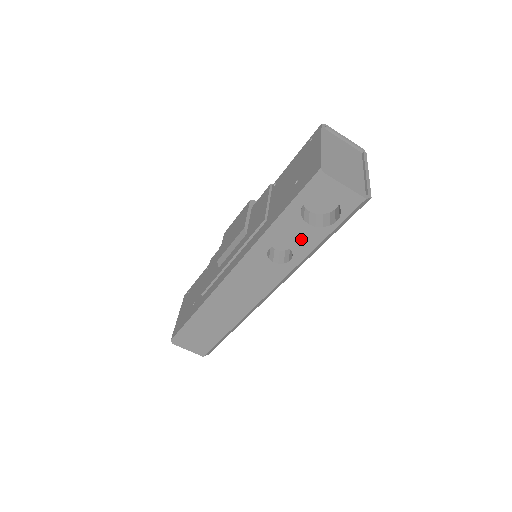
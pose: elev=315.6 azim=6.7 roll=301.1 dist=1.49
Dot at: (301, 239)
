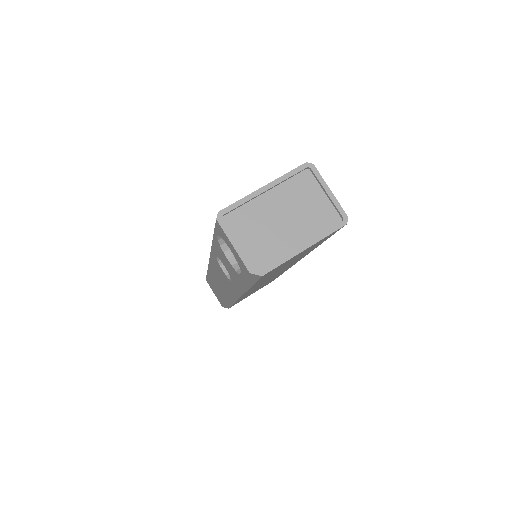
Dot at: (229, 268)
